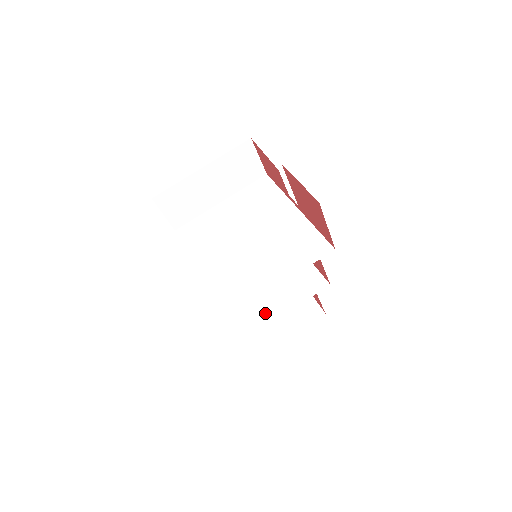
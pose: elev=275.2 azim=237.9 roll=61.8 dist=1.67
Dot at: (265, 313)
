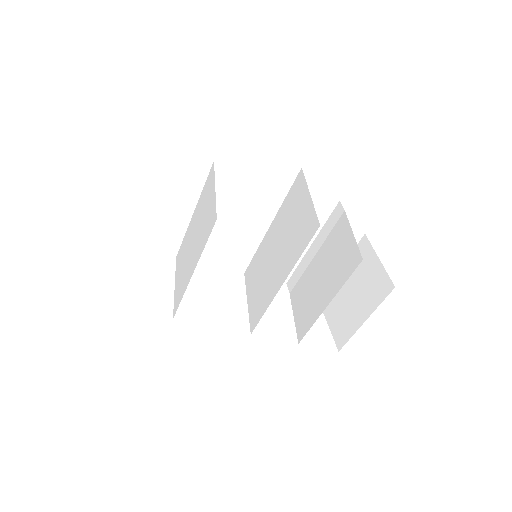
Dot at: (312, 308)
